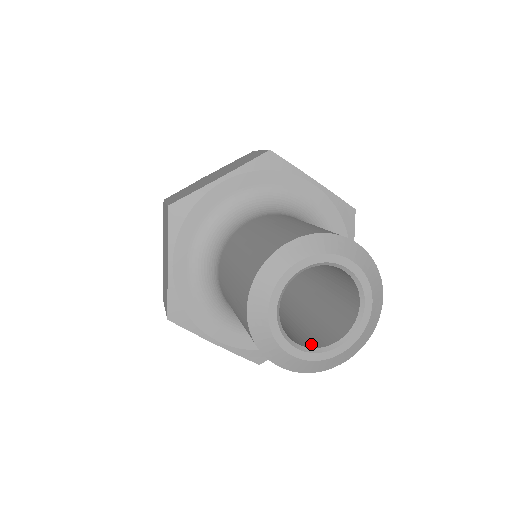
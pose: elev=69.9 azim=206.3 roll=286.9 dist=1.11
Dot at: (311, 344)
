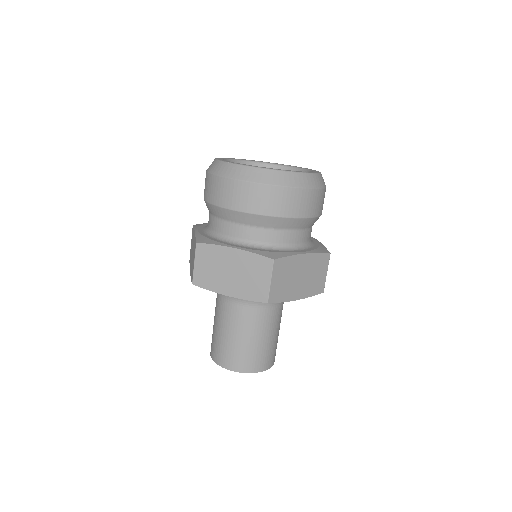
Dot at: occluded
